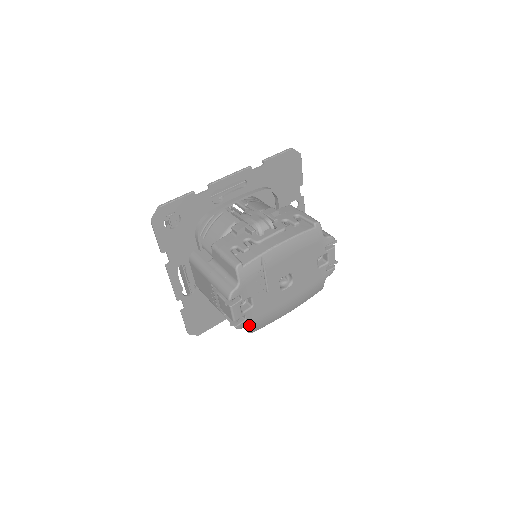
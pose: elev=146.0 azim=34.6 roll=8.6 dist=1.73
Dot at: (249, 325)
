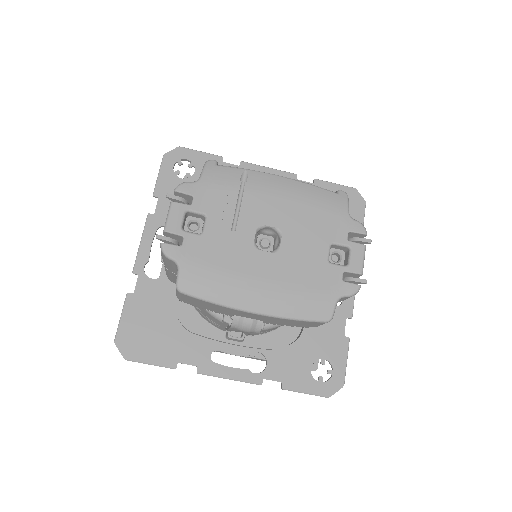
Dot at: (182, 264)
